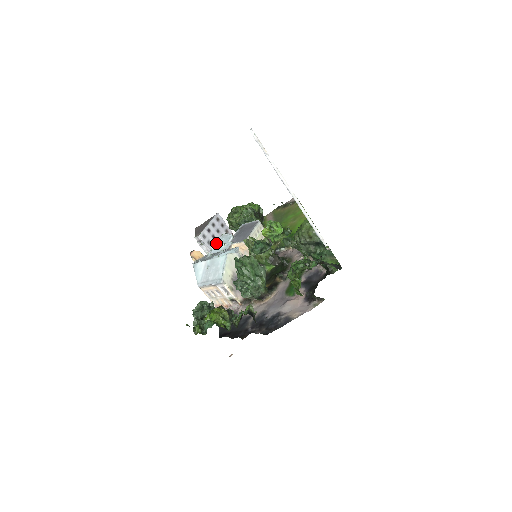
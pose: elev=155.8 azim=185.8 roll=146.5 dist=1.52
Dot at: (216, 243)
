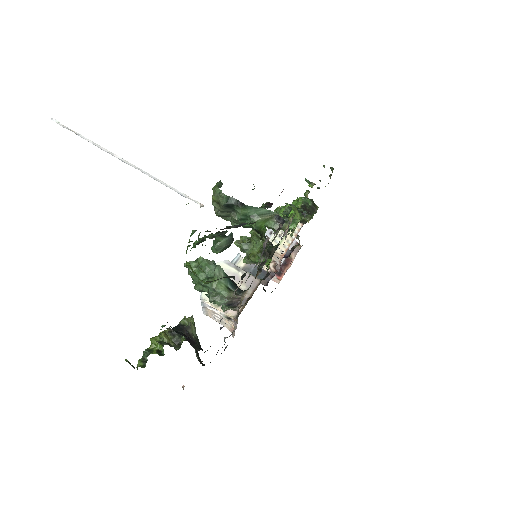
Dot at: occluded
